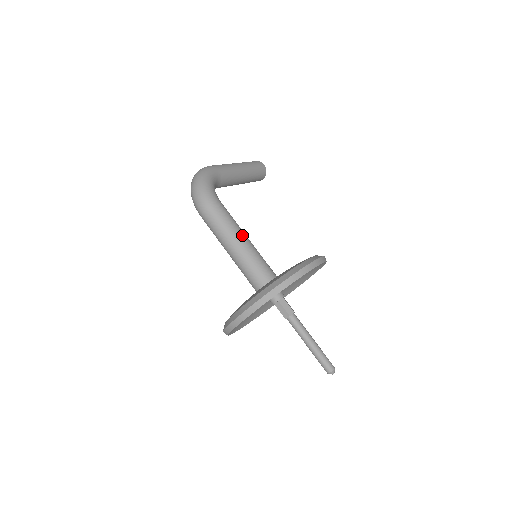
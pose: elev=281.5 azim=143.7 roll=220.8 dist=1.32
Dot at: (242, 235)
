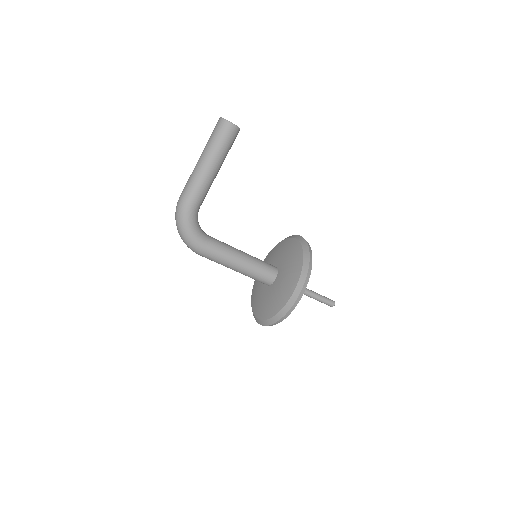
Dot at: (237, 264)
